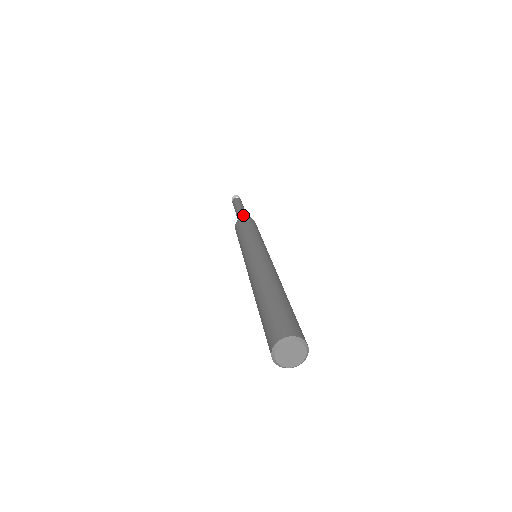
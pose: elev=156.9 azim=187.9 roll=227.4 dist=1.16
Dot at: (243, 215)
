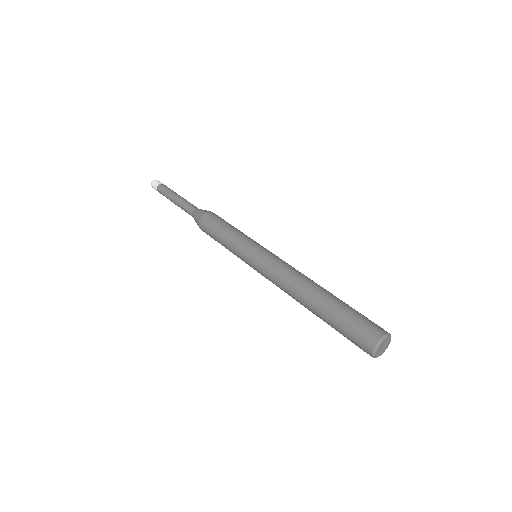
Dot at: occluded
